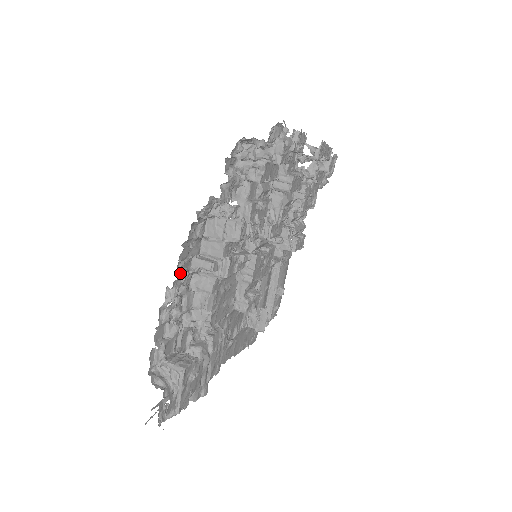
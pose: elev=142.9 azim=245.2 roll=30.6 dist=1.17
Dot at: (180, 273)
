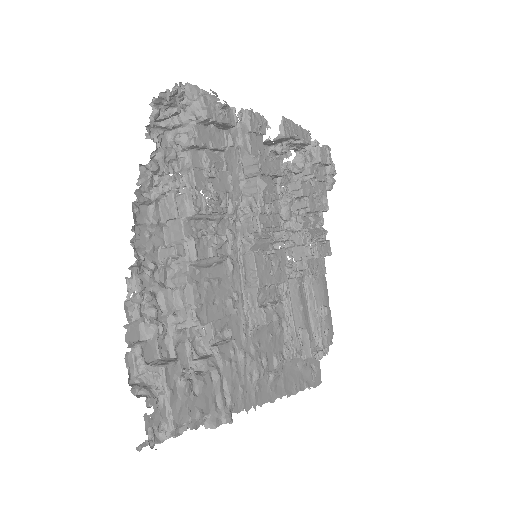
Dot at: (143, 265)
